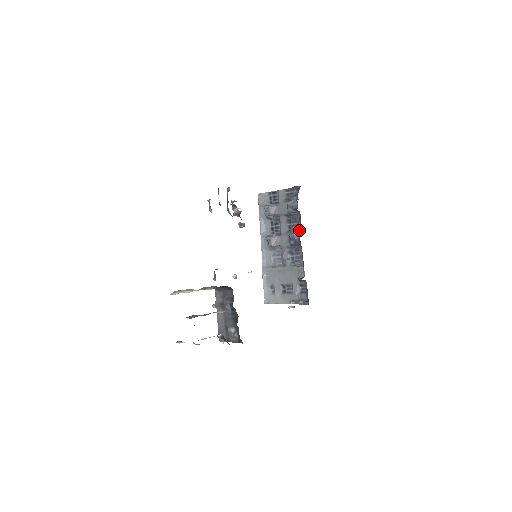
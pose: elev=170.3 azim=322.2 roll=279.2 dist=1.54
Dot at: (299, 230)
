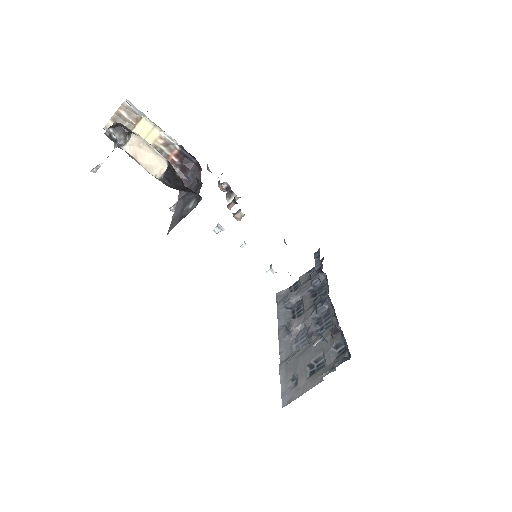
Dot at: (327, 293)
